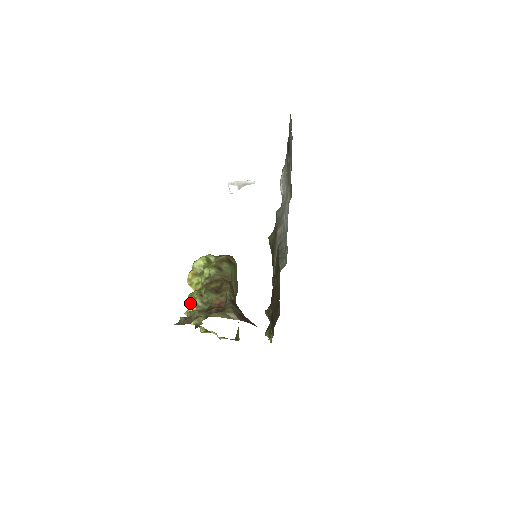
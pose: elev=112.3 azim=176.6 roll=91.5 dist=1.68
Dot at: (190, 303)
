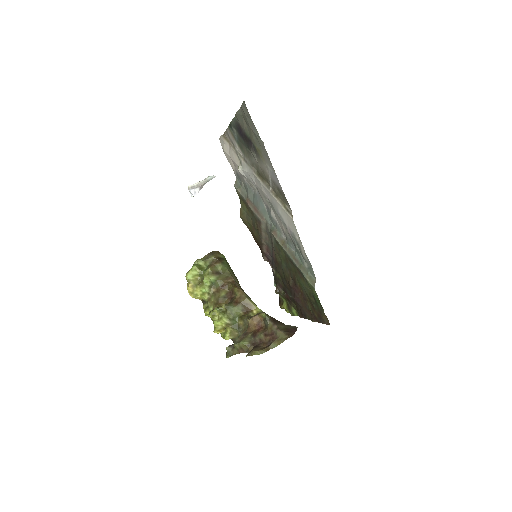
Dot at: (215, 322)
